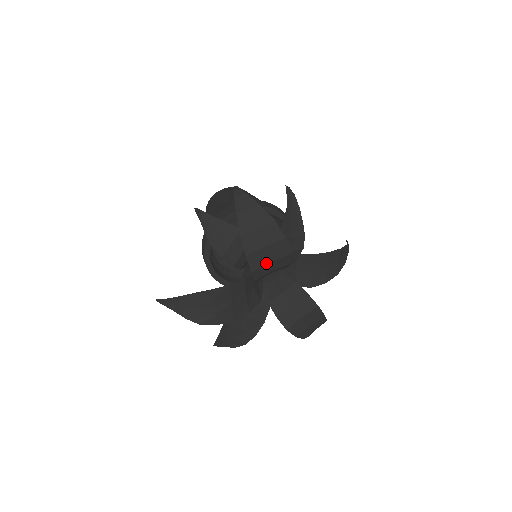
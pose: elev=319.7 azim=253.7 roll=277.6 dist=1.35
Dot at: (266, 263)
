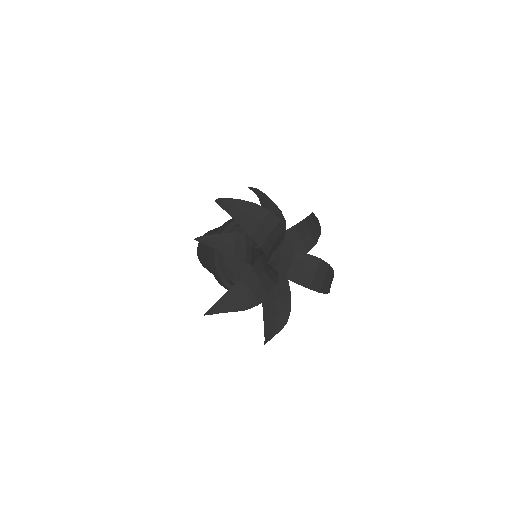
Dot at: (267, 236)
